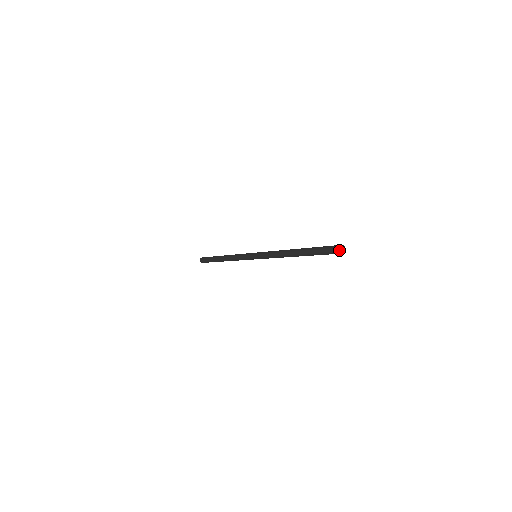
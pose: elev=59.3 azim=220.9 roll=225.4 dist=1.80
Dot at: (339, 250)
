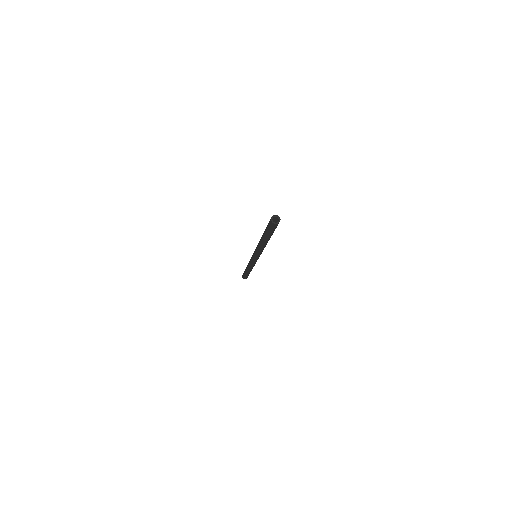
Dot at: (271, 218)
